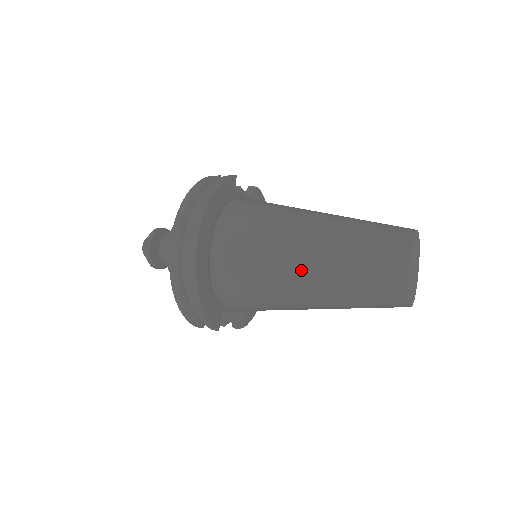
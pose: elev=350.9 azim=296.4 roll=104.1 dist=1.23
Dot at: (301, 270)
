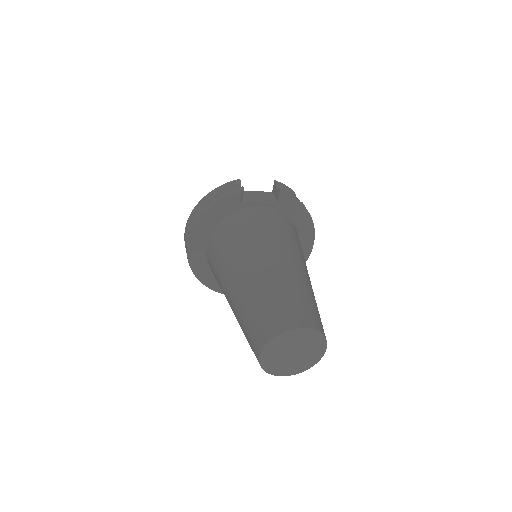
Dot at: (229, 302)
